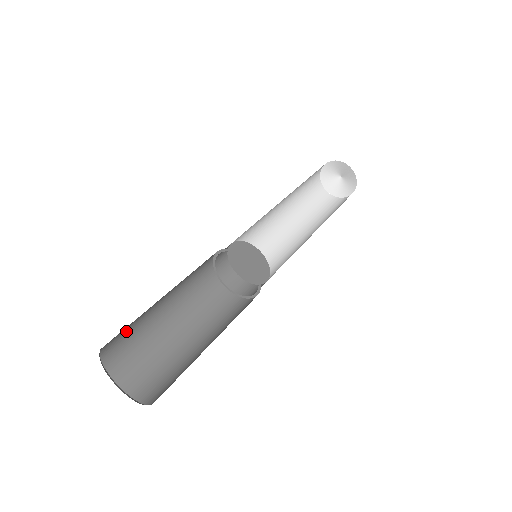
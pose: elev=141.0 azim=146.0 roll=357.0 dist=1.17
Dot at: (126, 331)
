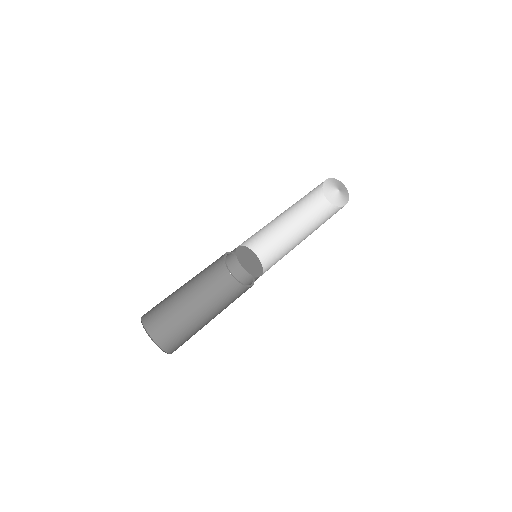
Dot at: occluded
